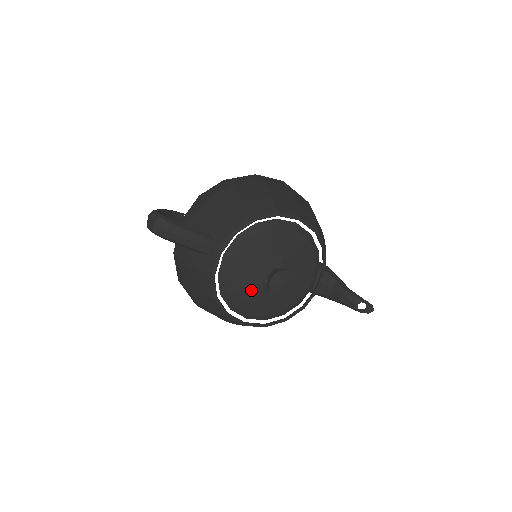
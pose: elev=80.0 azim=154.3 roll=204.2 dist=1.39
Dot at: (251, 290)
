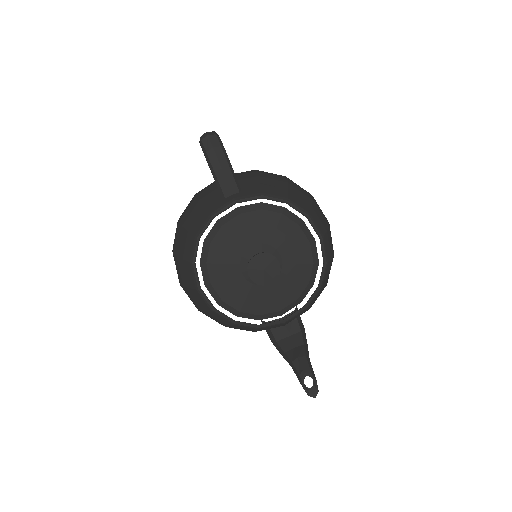
Dot at: (232, 259)
